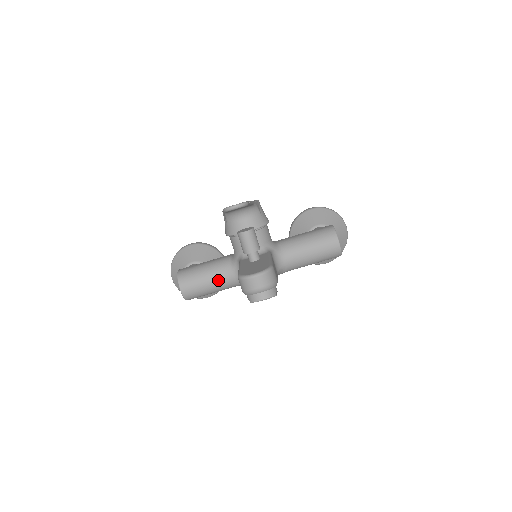
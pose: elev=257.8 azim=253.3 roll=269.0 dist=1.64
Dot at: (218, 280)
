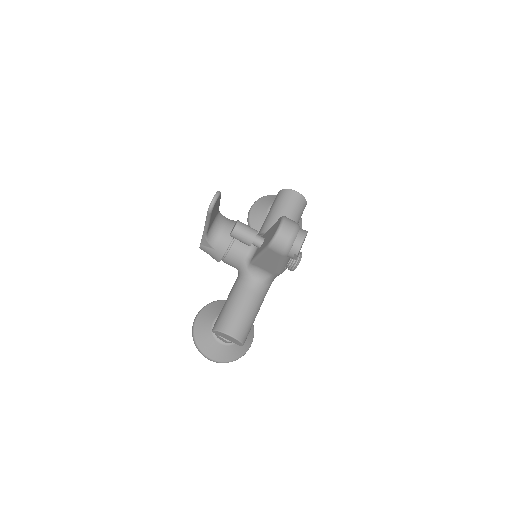
Dot at: (250, 299)
